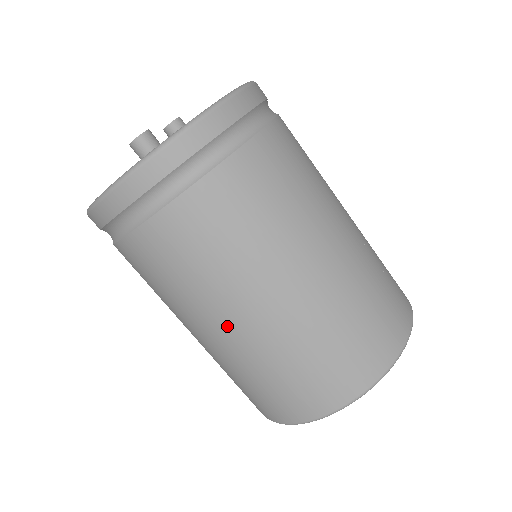
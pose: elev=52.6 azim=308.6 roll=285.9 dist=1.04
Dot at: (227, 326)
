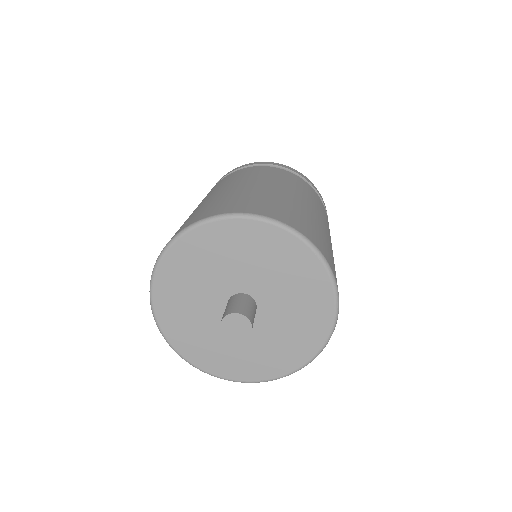
Dot at: (250, 184)
